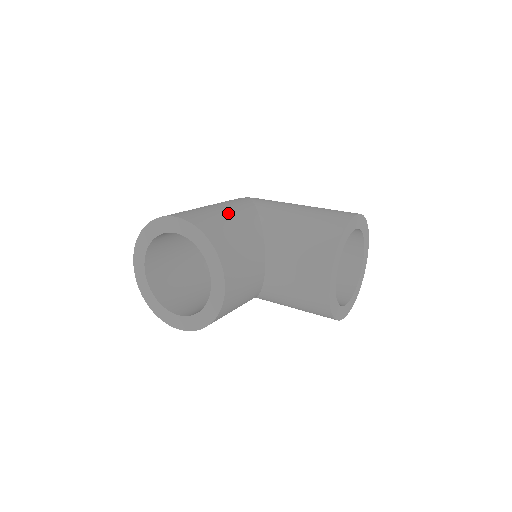
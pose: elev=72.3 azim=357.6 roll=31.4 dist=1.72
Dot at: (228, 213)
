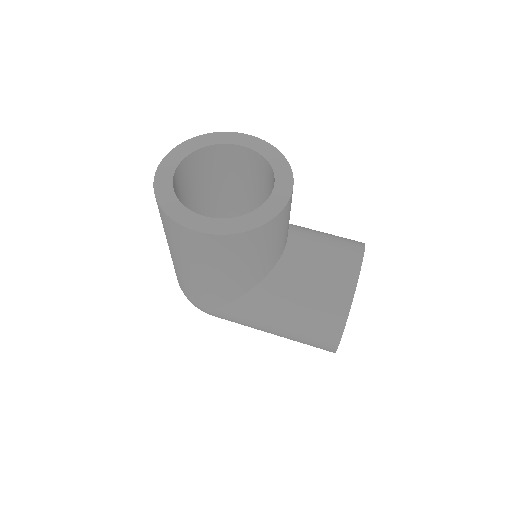
Dot at: occluded
